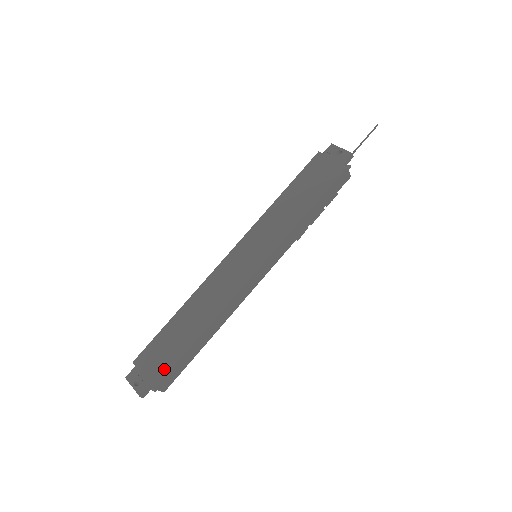
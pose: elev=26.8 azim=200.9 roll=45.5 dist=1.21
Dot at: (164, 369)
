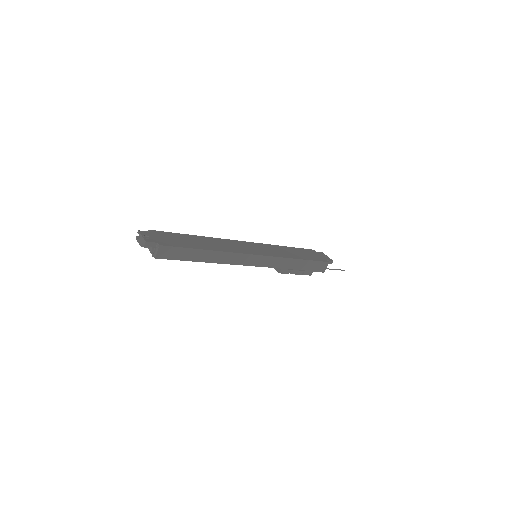
Dot at: (172, 244)
